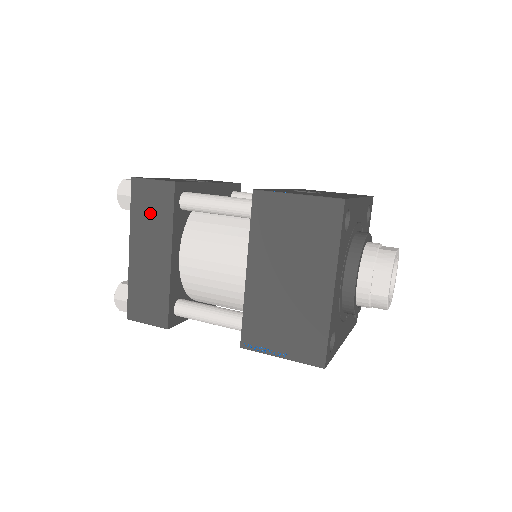
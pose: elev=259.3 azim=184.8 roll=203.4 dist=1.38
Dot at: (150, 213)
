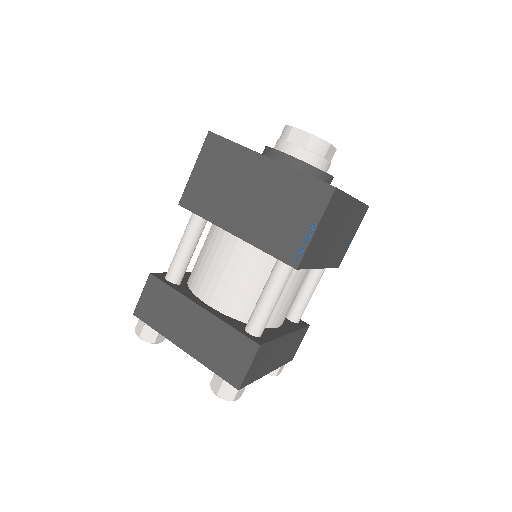
Dot at: (162, 310)
